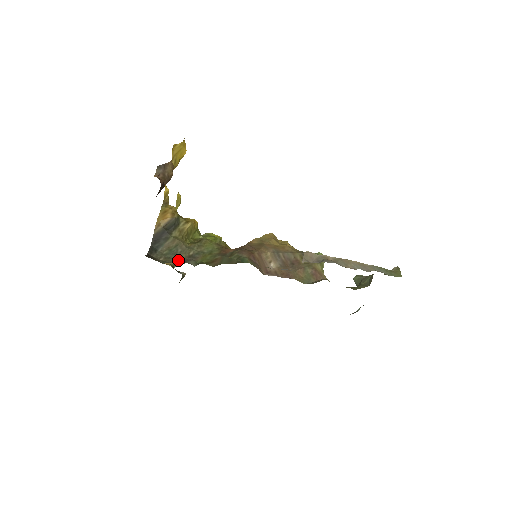
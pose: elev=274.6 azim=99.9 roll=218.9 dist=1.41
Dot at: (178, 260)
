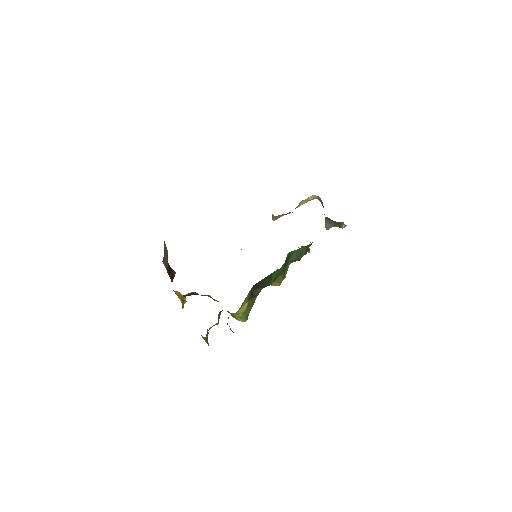
Dot at: occluded
